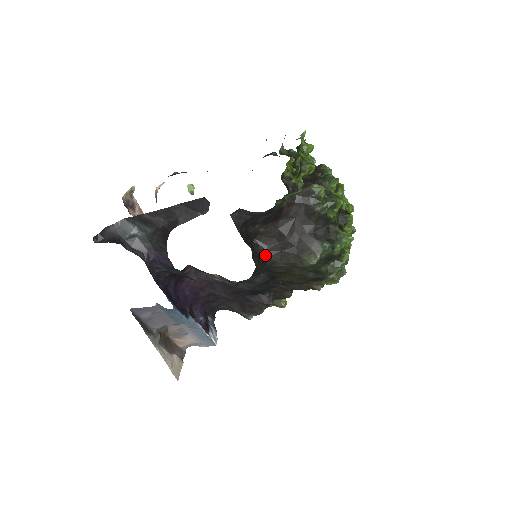
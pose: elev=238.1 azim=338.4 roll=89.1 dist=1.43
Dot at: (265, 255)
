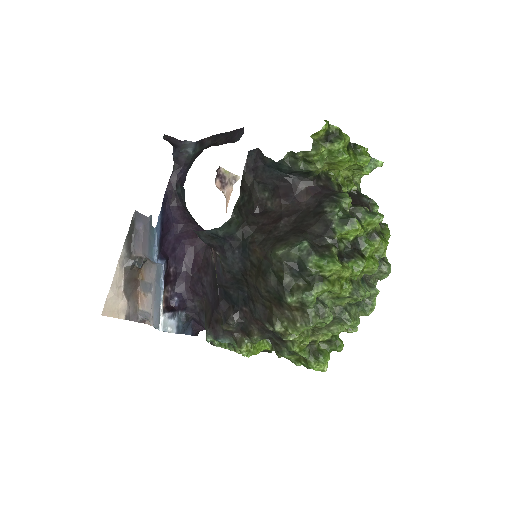
Dot at: (252, 228)
